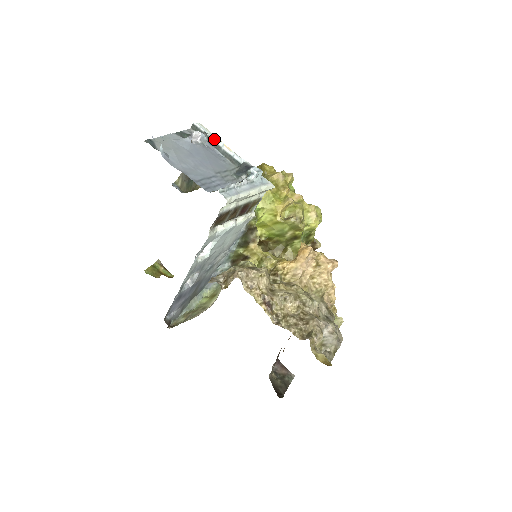
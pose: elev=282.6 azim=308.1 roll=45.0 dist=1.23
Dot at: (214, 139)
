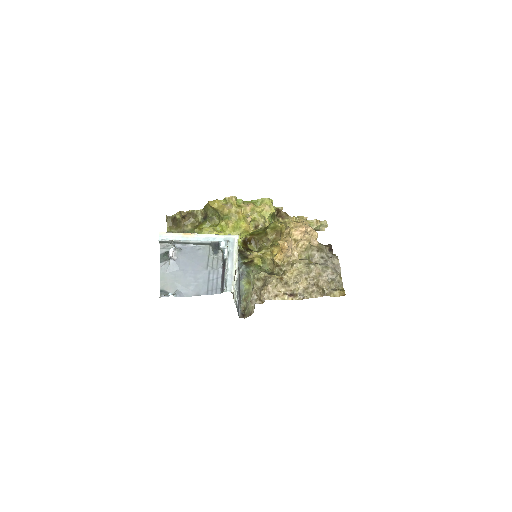
Dot at: (179, 238)
